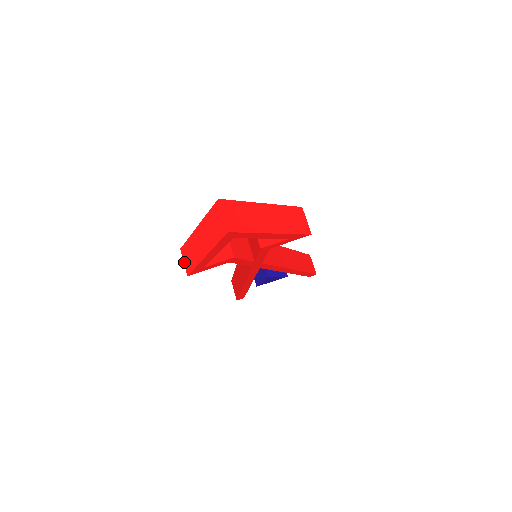
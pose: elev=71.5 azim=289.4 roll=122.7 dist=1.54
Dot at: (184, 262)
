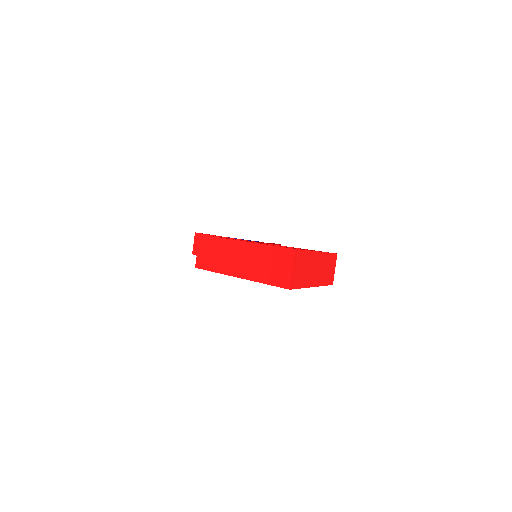
Dot at: (198, 252)
